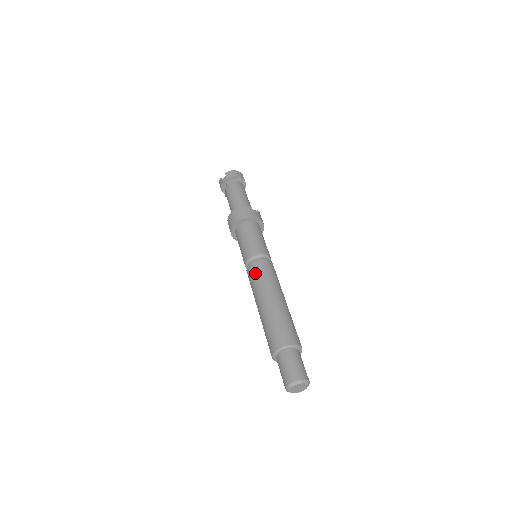
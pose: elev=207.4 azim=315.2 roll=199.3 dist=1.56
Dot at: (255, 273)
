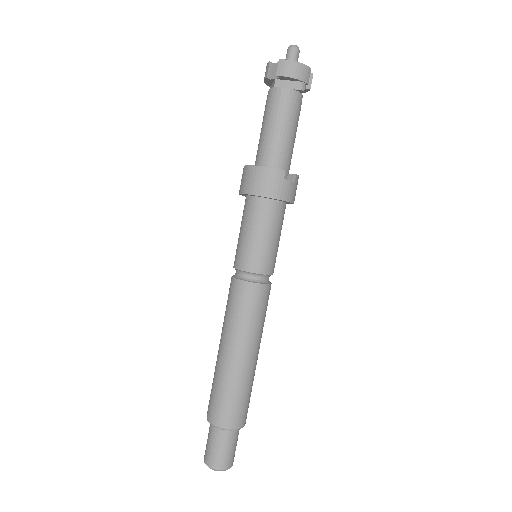
Dot at: (235, 301)
